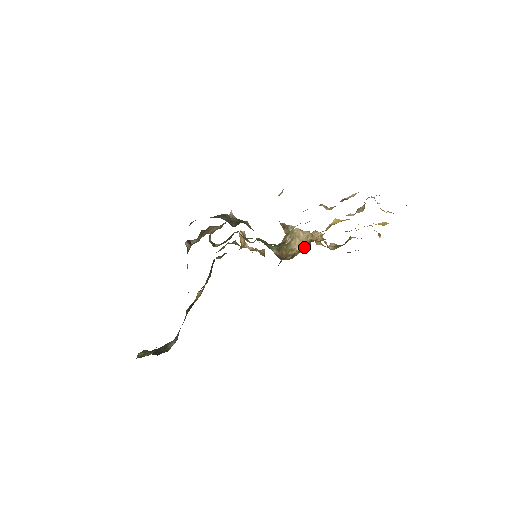
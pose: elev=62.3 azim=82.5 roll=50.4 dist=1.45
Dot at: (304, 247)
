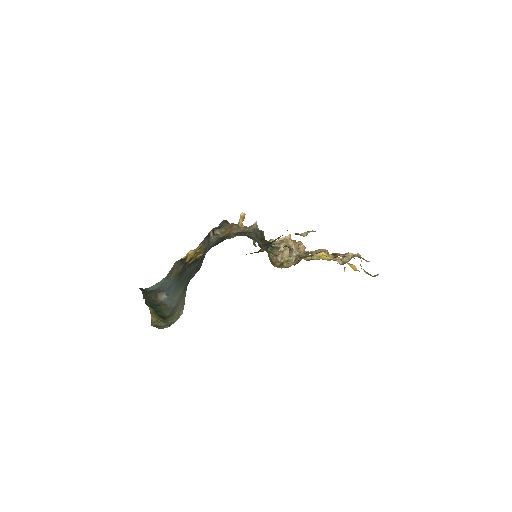
Dot at: (292, 259)
